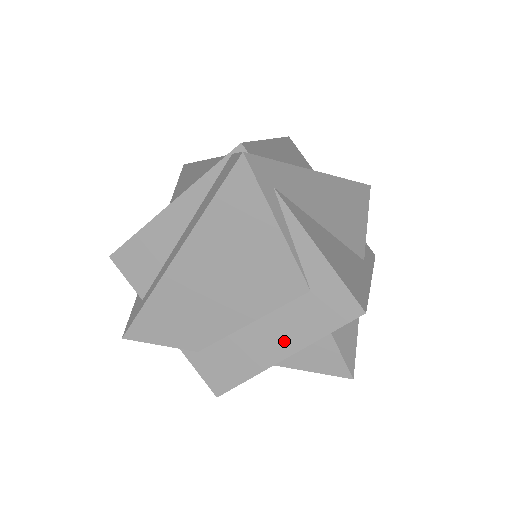
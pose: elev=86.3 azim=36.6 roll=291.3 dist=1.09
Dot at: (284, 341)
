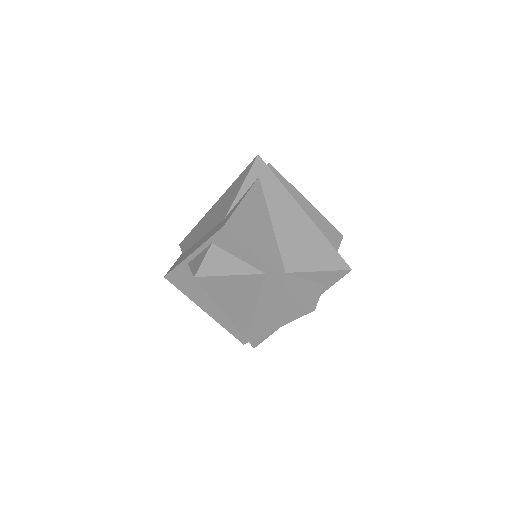
Dot at: occluded
